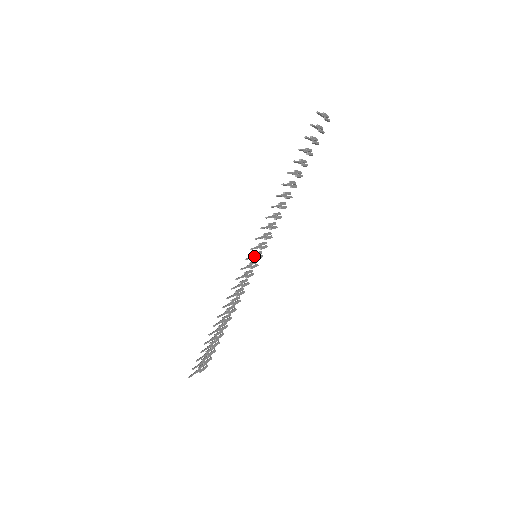
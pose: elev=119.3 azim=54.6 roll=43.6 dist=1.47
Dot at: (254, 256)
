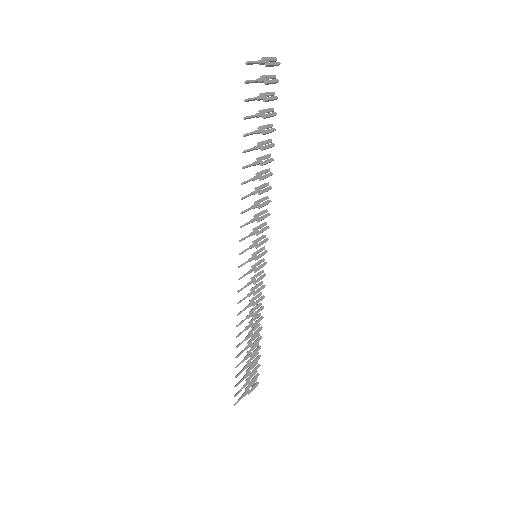
Dot at: (252, 257)
